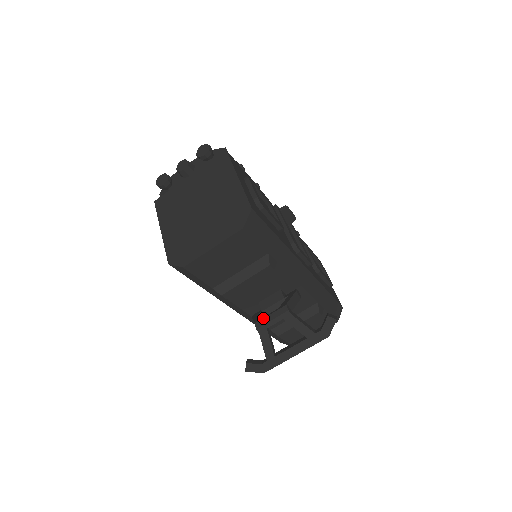
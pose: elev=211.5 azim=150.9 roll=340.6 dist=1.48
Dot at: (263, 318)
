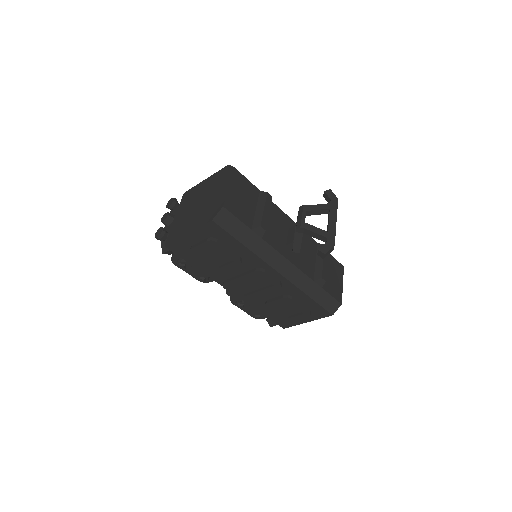
Dot at: occluded
